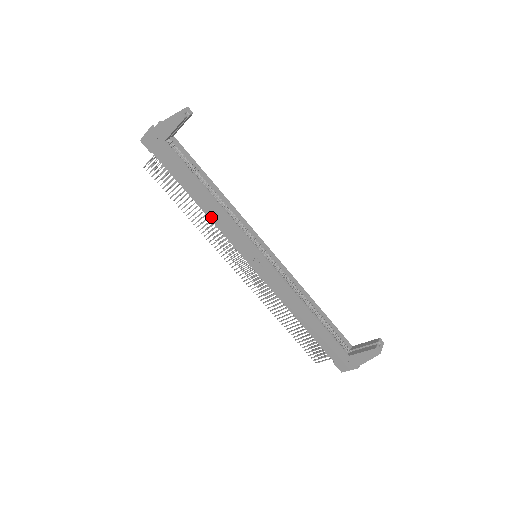
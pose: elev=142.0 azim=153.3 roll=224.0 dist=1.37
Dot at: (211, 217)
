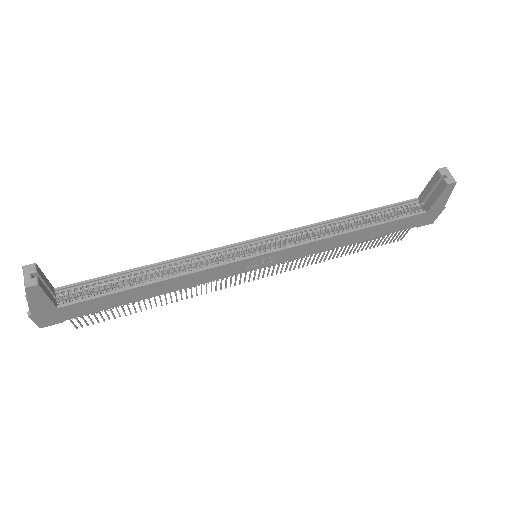
Dot at: (182, 288)
